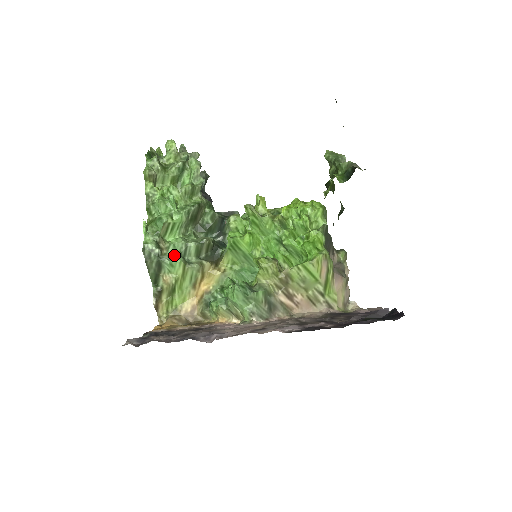
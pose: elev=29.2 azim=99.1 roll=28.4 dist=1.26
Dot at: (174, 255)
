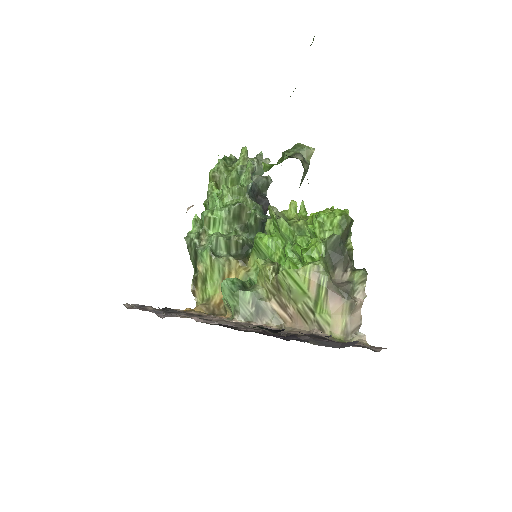
Dot at: (207, 246)
